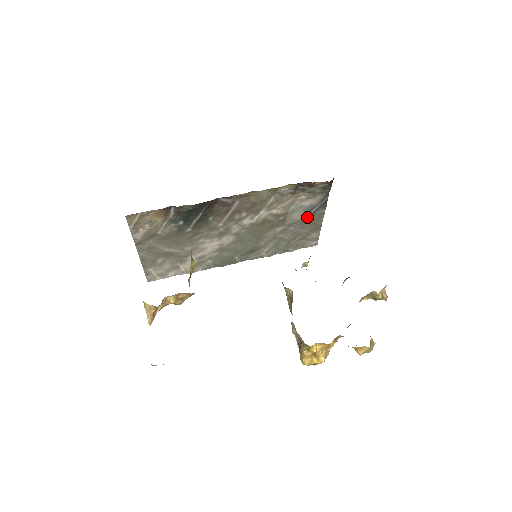
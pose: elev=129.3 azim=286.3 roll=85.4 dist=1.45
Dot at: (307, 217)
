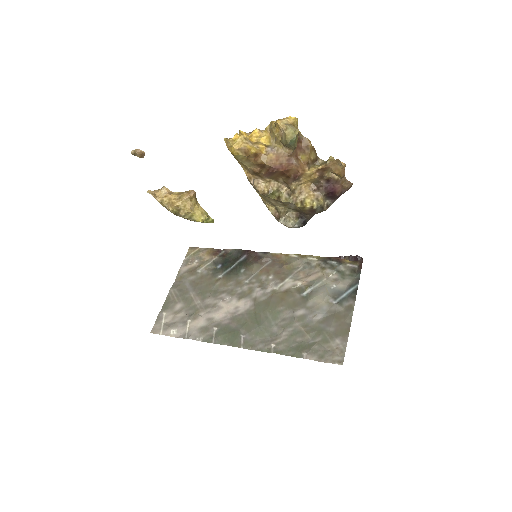
Dot at: (333, 306)
